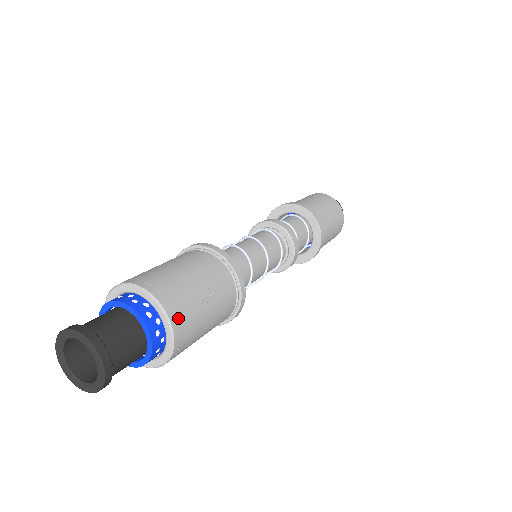
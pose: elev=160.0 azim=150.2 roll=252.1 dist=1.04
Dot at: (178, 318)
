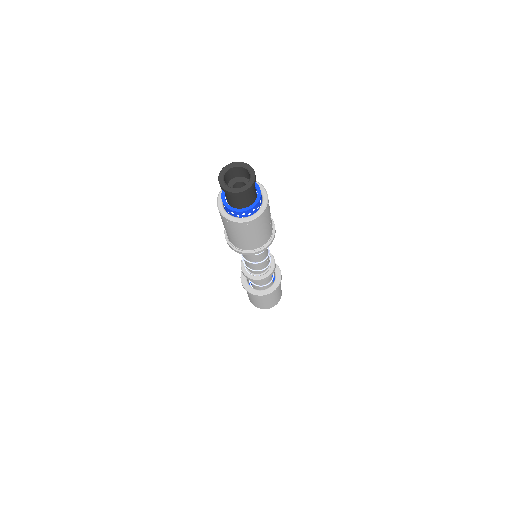
Dot at: (268, 205)
